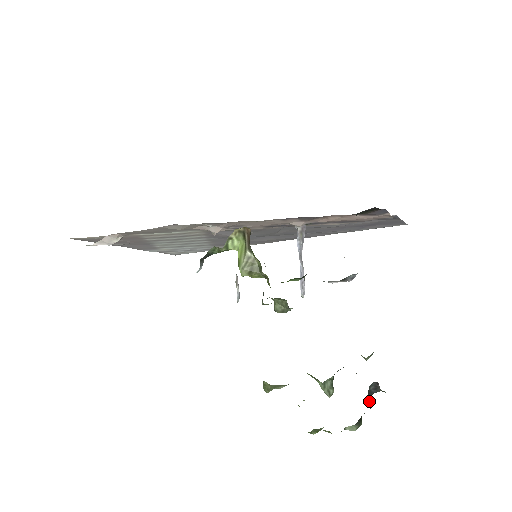
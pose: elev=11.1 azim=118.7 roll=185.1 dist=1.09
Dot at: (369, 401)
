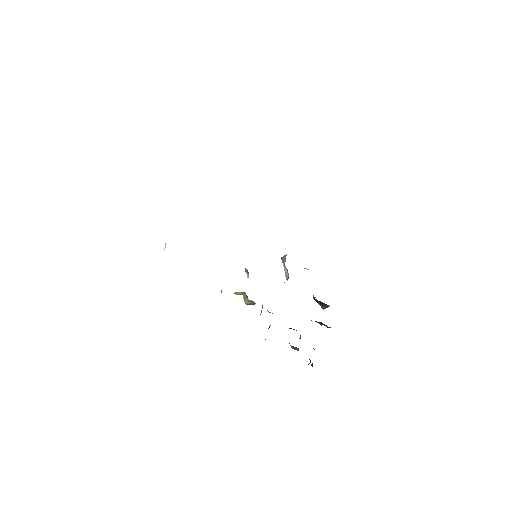
Dot at: (312, 365)
